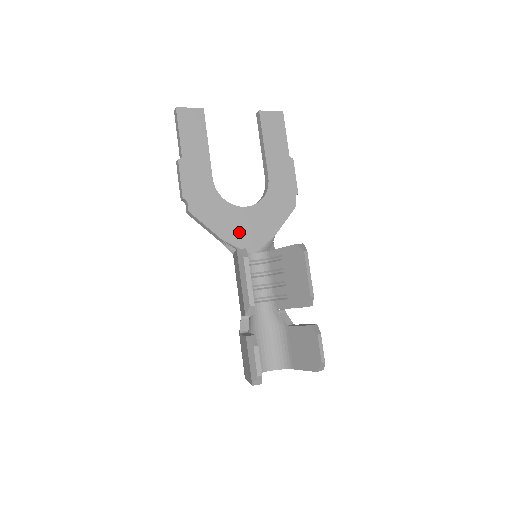
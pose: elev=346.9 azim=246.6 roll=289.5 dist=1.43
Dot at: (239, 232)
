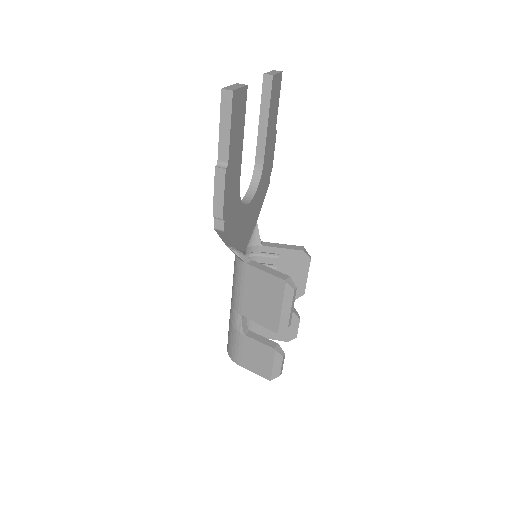
Dot at: (243, 233)
